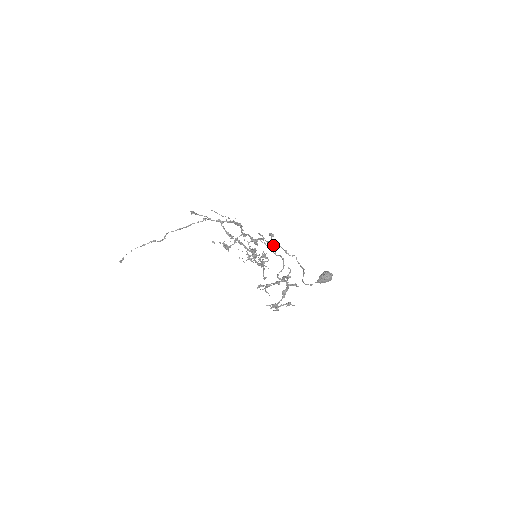
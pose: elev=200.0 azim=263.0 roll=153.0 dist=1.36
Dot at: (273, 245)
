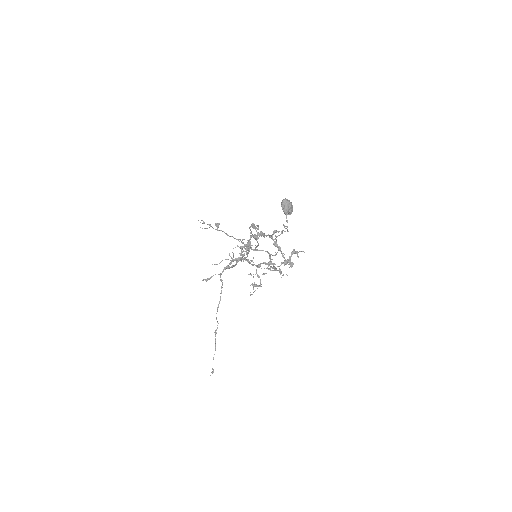
Dot at: occluded
